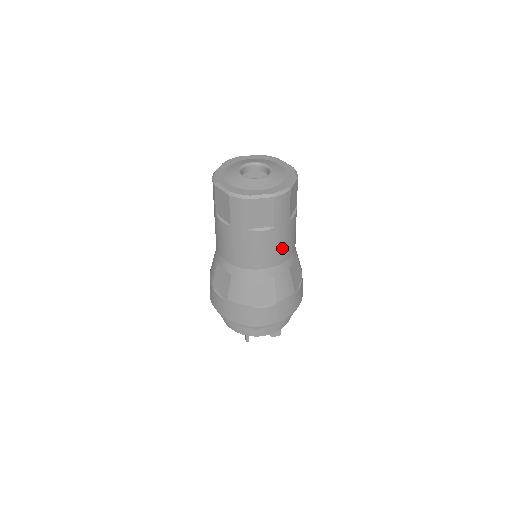
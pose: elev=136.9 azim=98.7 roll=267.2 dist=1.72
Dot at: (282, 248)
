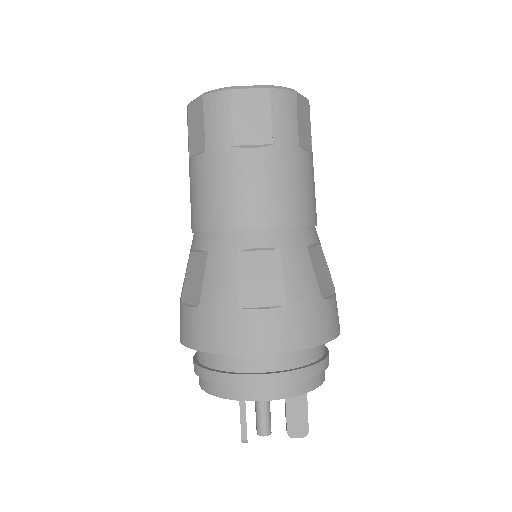
Dot at: (290, 195)
